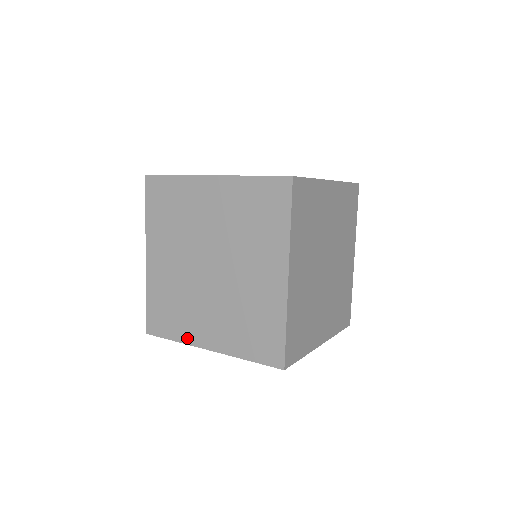
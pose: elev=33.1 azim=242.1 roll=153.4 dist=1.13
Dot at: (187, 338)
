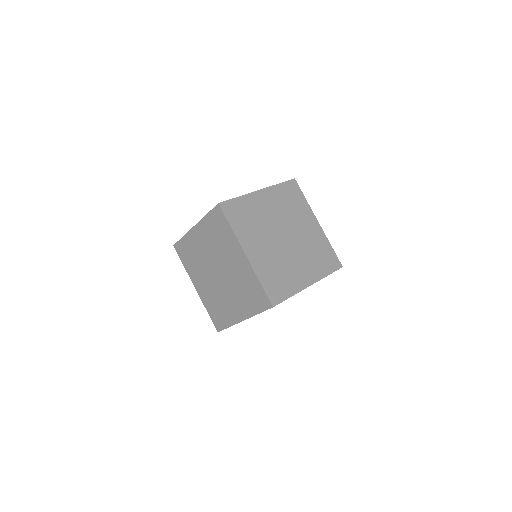
Dot at: (190, 274)
